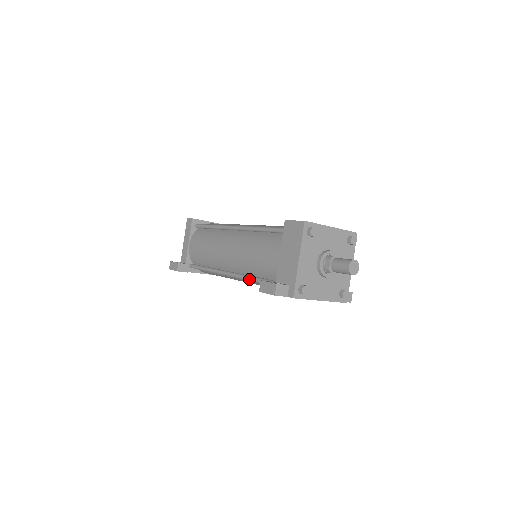
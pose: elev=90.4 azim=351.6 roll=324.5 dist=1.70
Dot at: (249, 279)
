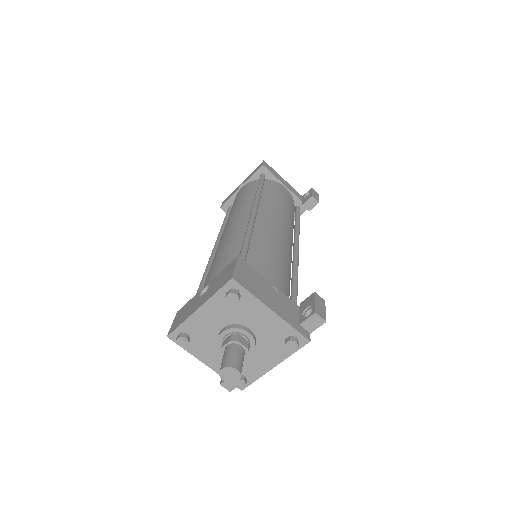
Dot at: occluded
